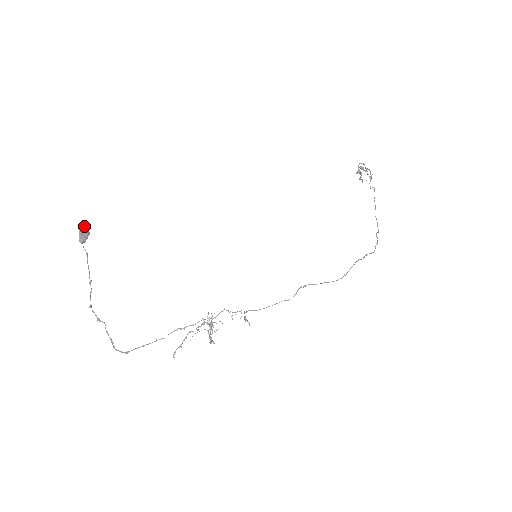
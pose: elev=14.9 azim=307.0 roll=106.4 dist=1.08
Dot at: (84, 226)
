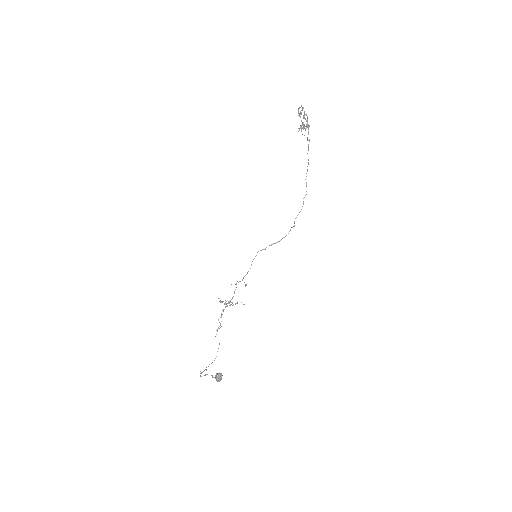
Dot at: (221, 377)
